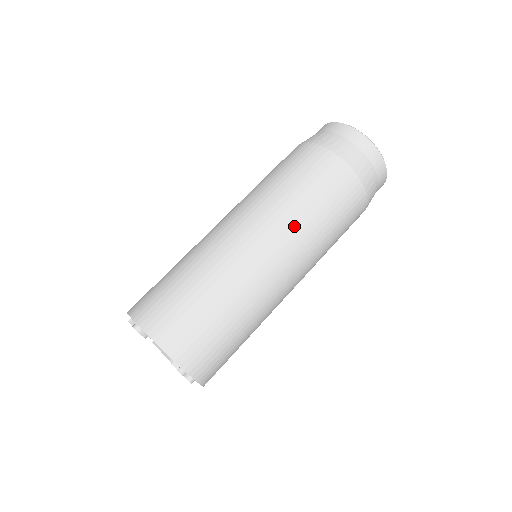
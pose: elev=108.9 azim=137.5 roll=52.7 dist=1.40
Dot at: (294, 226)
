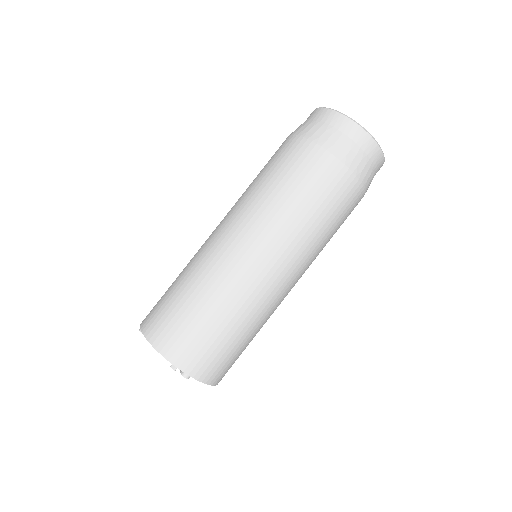
Dot at: (314, 259)
